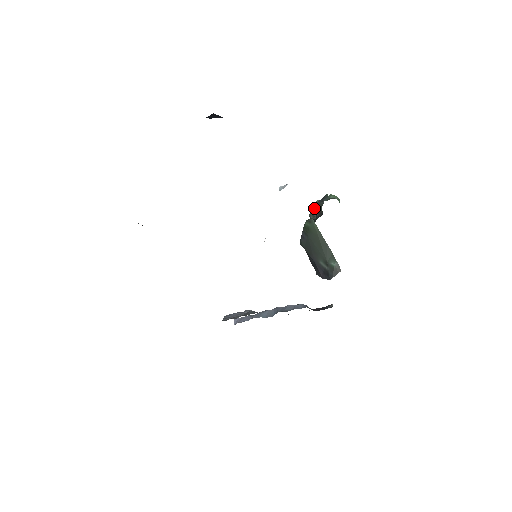
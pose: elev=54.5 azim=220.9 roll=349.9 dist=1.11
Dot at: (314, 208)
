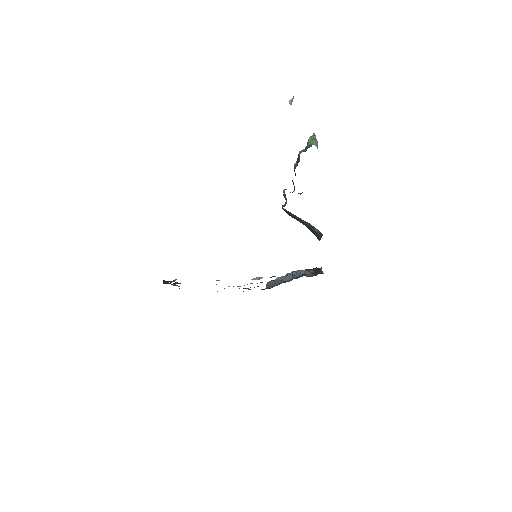
Dot at: (284, 192)
